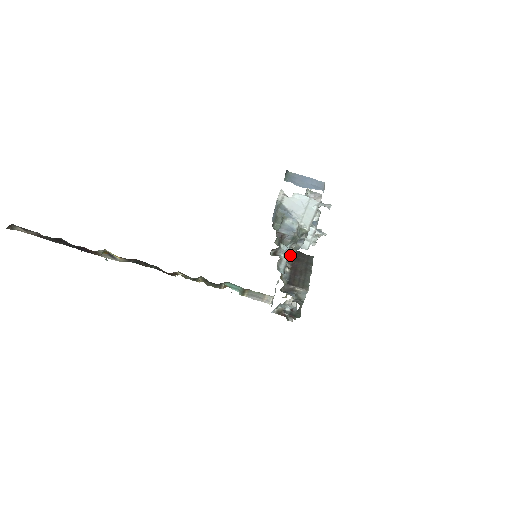
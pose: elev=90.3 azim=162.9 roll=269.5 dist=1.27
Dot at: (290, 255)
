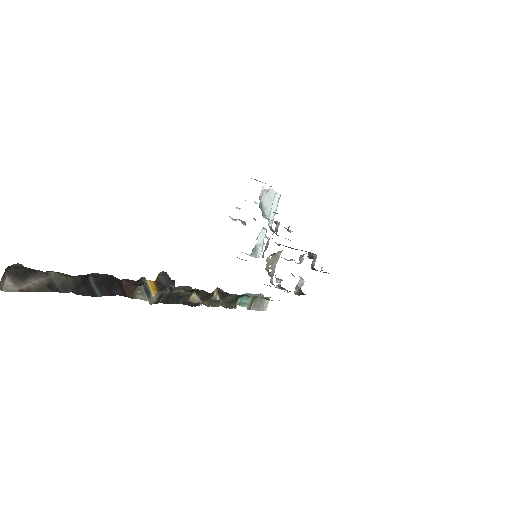
Dot at: (278, 245)
